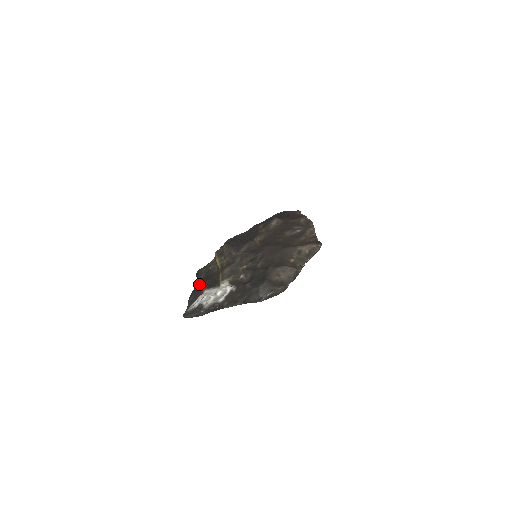
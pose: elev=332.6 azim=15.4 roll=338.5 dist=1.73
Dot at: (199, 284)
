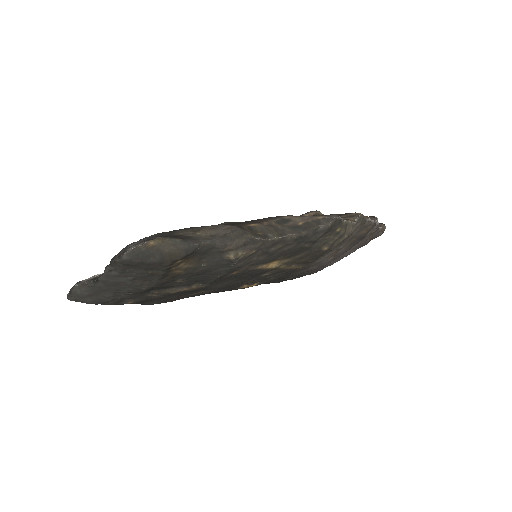
Dot at: occluded
